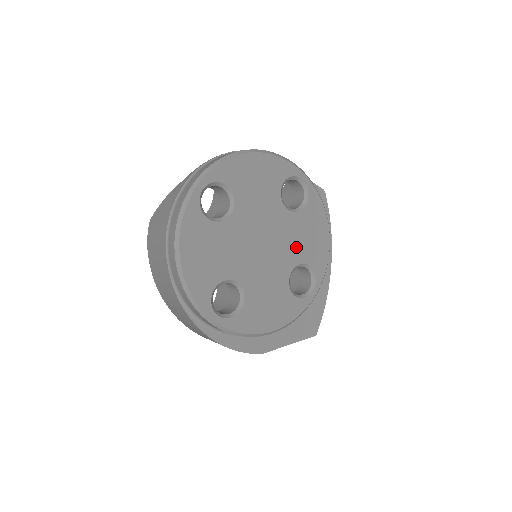
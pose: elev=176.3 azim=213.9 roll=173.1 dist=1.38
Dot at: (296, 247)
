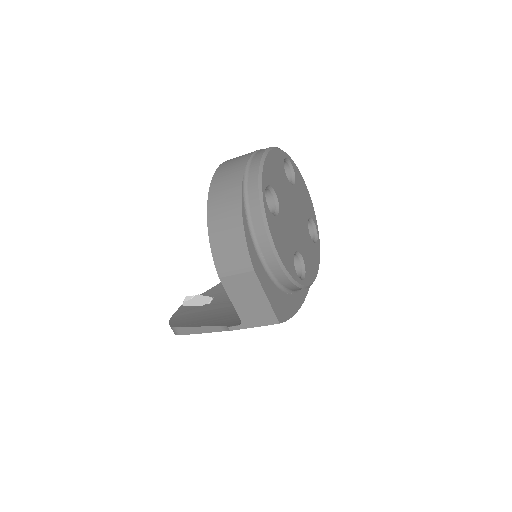
Dot at: (304, 247)
